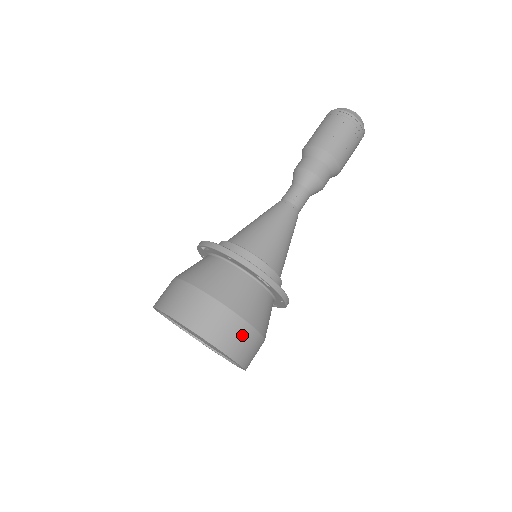
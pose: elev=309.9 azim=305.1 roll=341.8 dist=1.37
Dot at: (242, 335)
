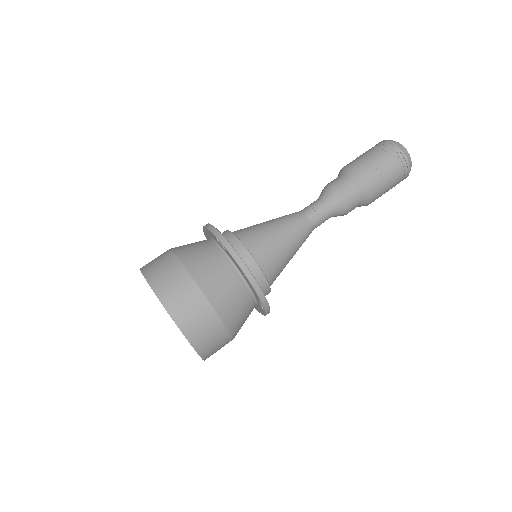
Dot at: (177, 281)
